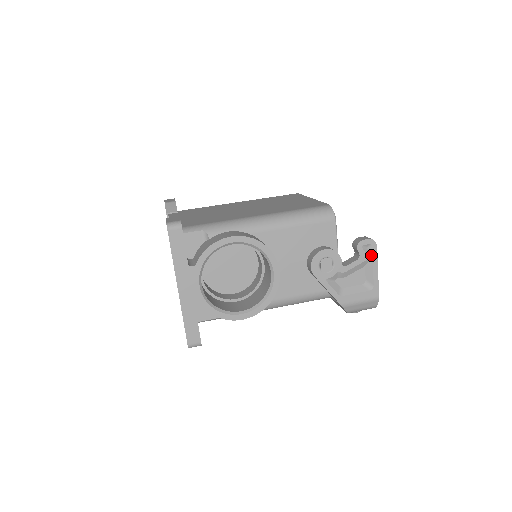
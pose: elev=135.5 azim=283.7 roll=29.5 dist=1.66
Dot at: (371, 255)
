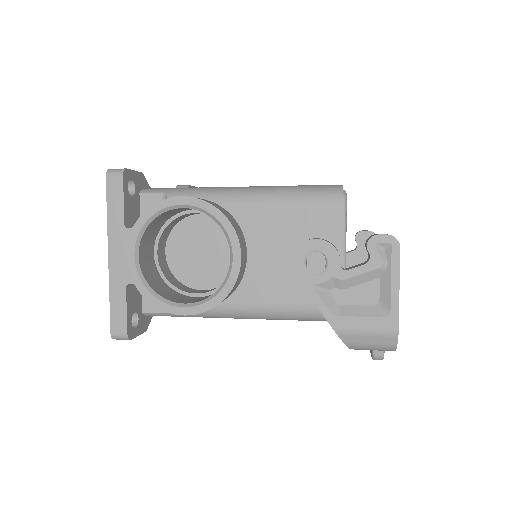
Dot at: (389, 261)
